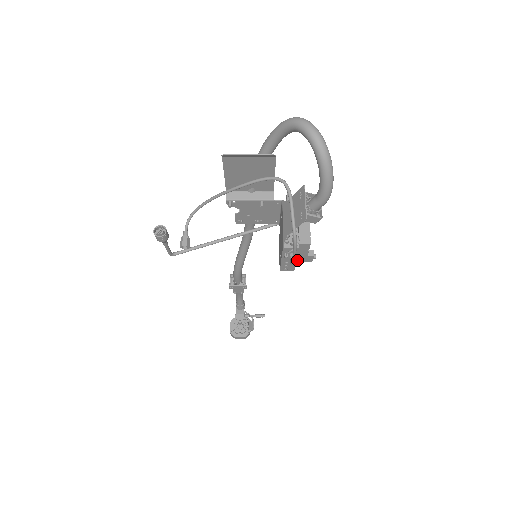
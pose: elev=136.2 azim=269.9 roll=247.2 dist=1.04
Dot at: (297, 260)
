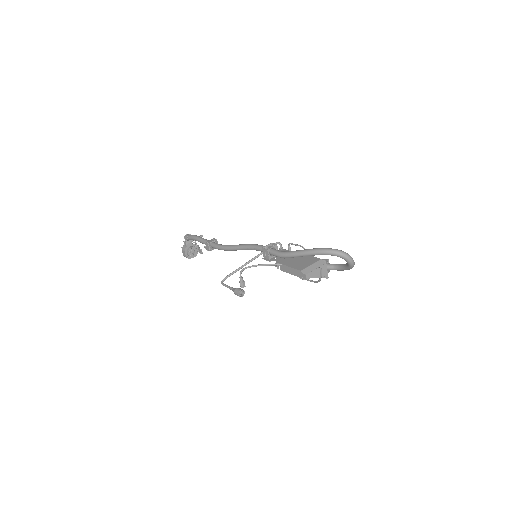
Dot at: occluded
